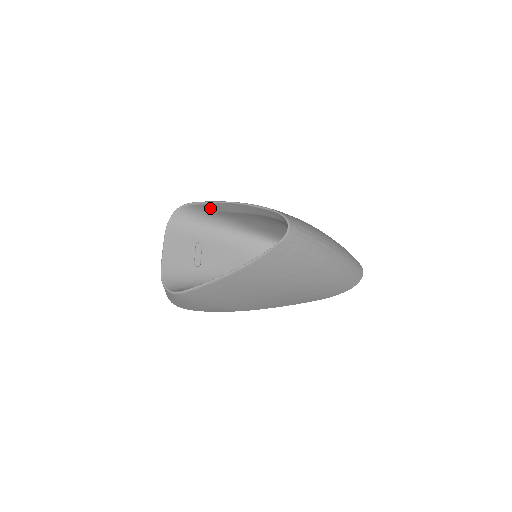
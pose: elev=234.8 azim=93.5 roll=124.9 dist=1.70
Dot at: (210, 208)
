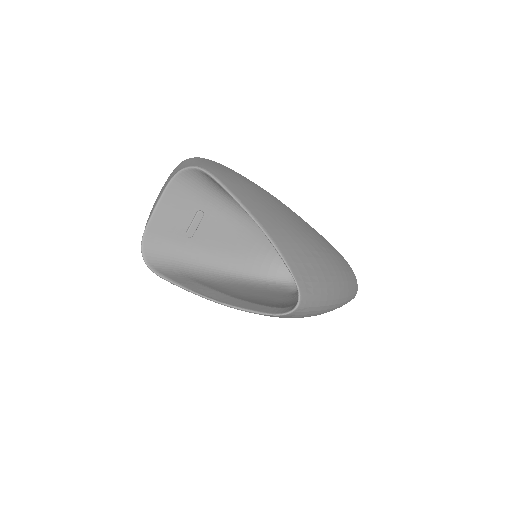
Dot at: occluded
